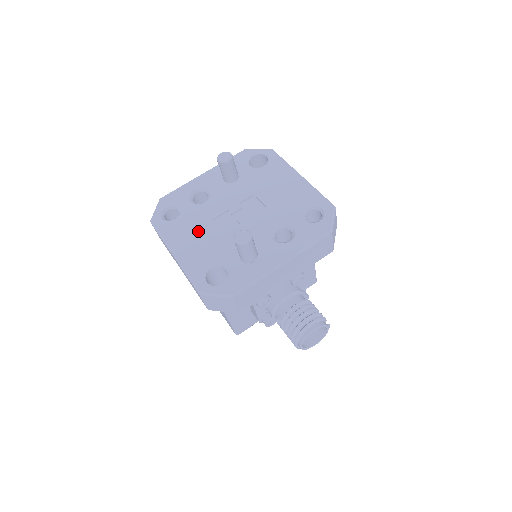
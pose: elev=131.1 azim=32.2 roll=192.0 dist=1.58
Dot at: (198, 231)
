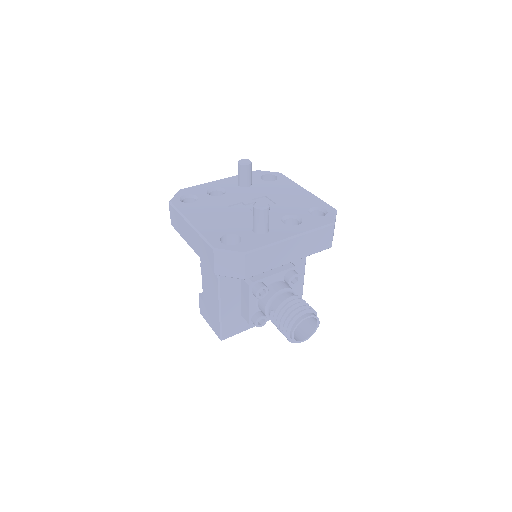
Dot at: (214, 211)
